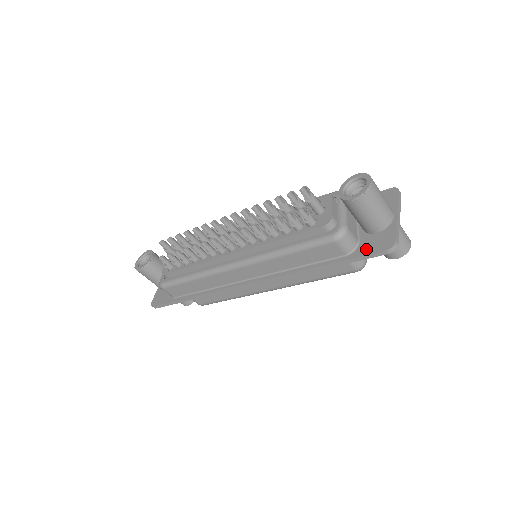
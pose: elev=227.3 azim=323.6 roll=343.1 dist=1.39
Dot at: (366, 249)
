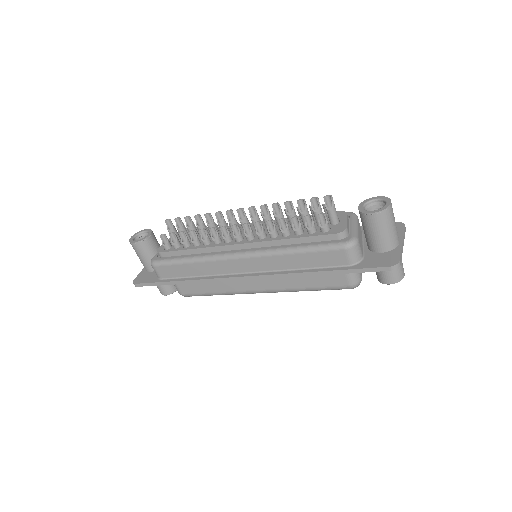
Dot at: (370, 263)
